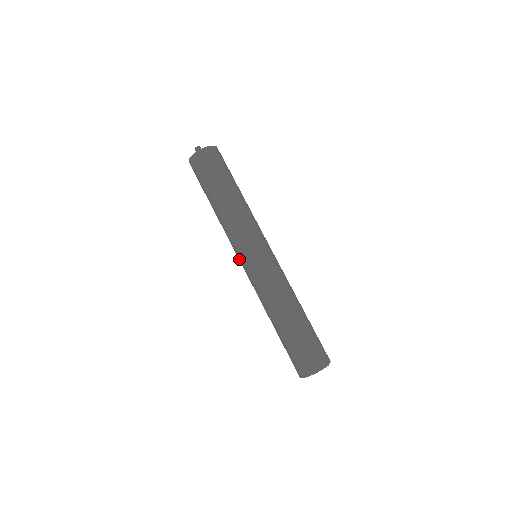
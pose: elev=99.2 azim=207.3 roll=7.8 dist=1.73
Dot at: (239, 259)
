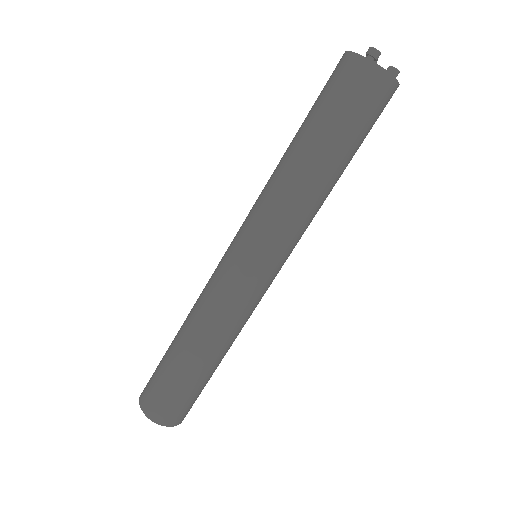
Dot at: (236, 235)
